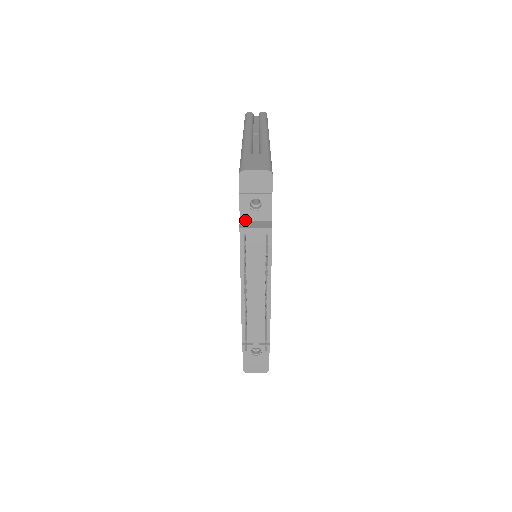
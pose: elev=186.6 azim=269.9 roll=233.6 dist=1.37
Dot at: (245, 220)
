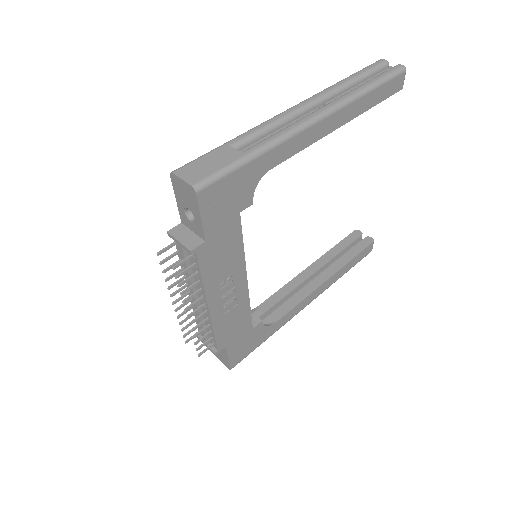
Dot at: (185, 225)
